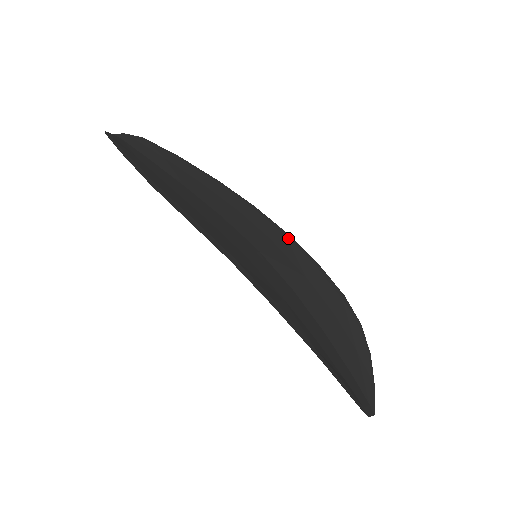
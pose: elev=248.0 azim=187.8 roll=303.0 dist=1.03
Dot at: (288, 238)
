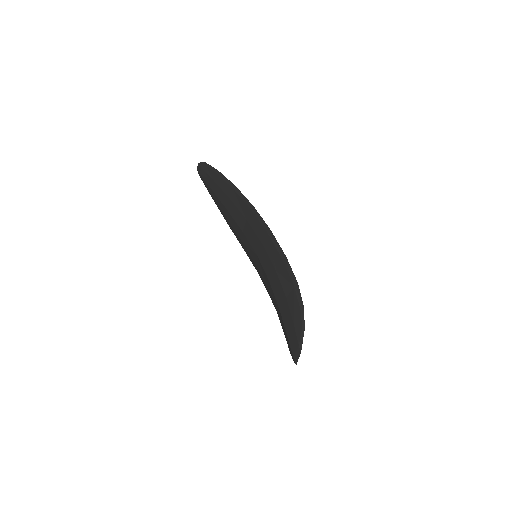
Dot at: occluded
